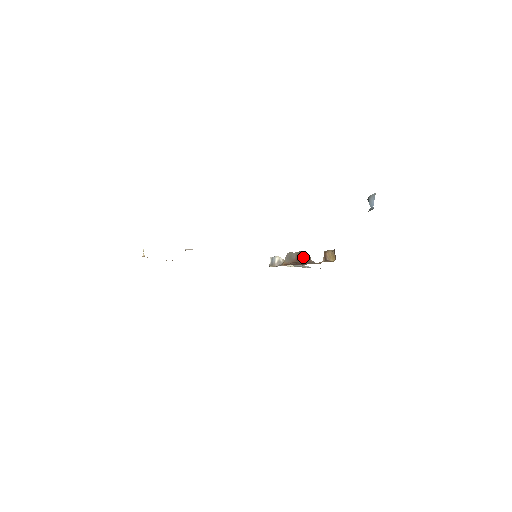
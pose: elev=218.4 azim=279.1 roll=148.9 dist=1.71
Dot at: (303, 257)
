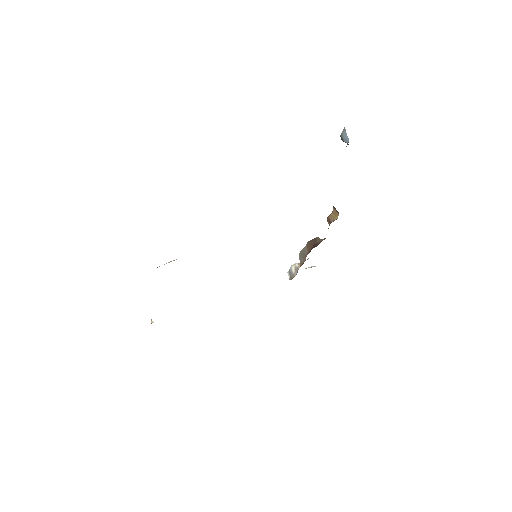
Dot at: (313, 243)
